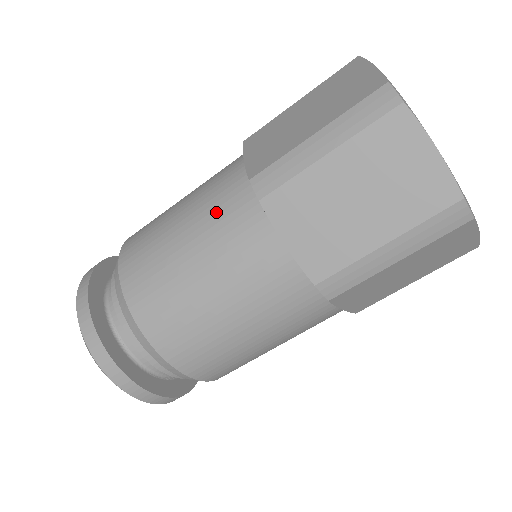
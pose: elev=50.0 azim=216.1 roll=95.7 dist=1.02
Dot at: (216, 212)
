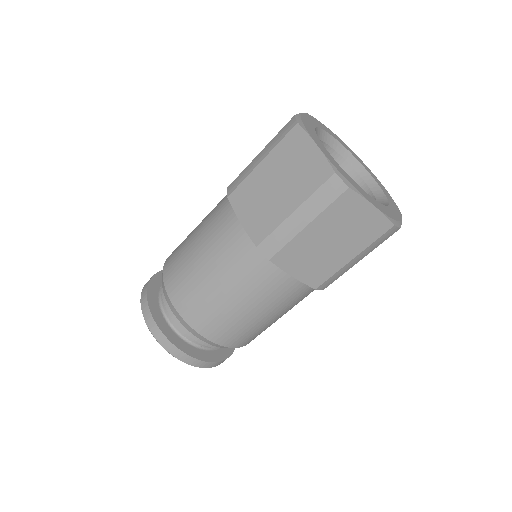
Dot at: (237, 266)
